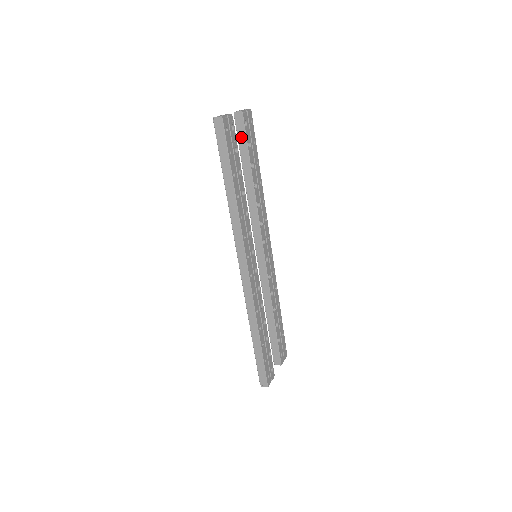
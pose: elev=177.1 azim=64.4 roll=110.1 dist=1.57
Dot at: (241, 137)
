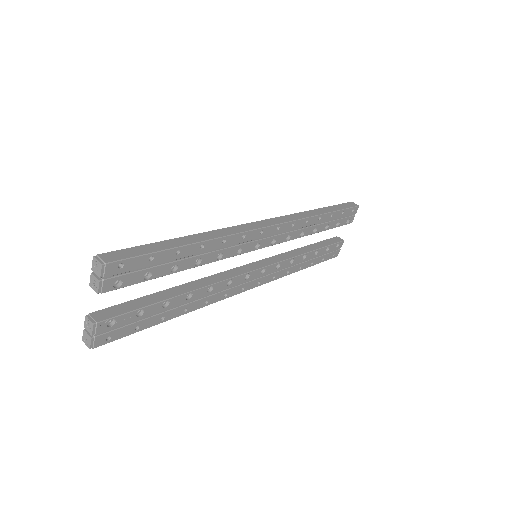
Dot at: occluded
